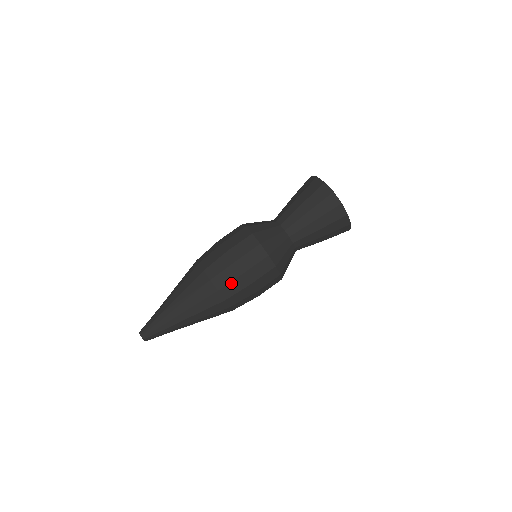
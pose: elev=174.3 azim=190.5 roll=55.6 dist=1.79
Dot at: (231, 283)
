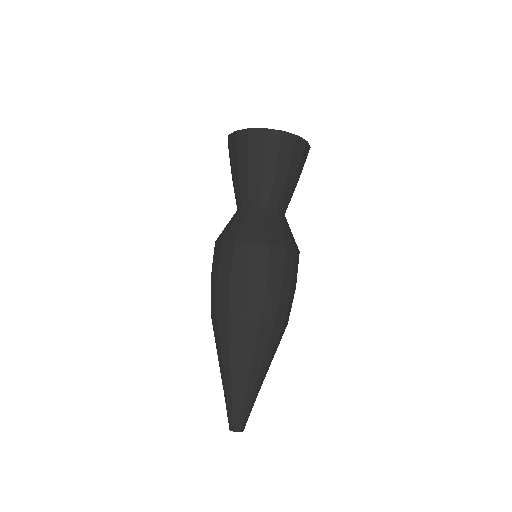
Dot at: (231, 300)
